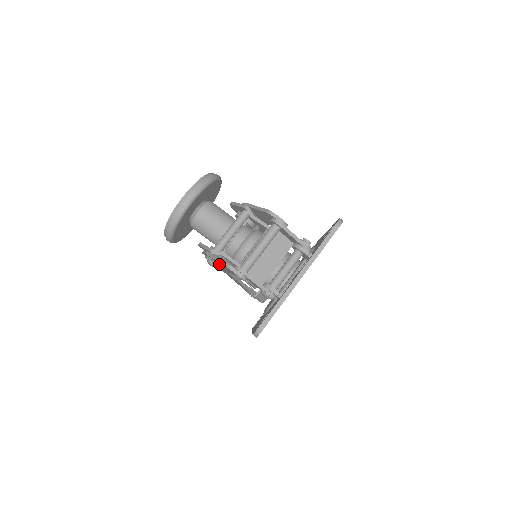
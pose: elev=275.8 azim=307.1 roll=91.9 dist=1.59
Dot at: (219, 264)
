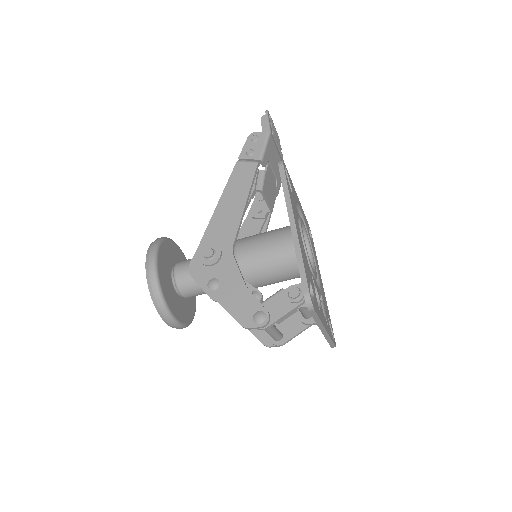
Dot at: occluded
